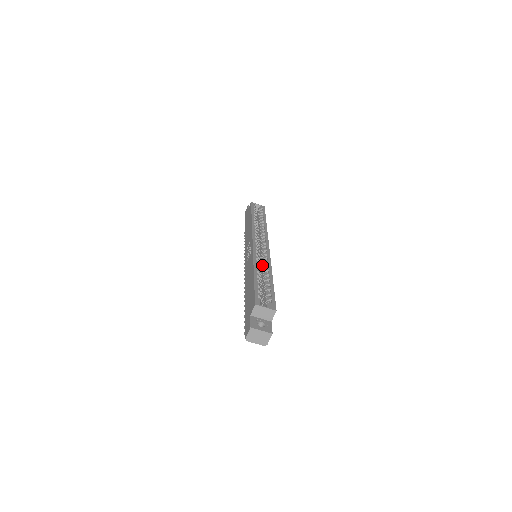
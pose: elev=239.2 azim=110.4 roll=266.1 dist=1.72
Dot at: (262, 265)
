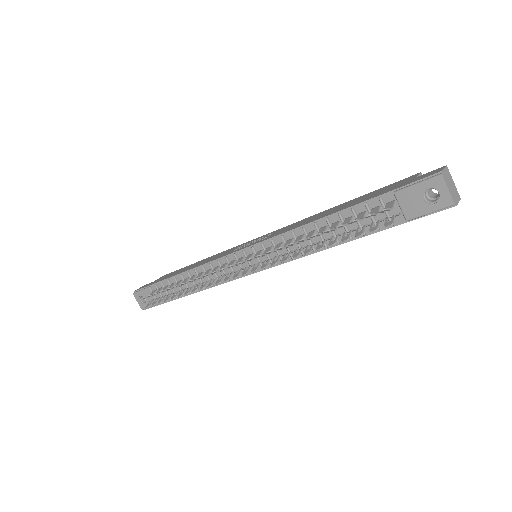
Dot at: occluded
